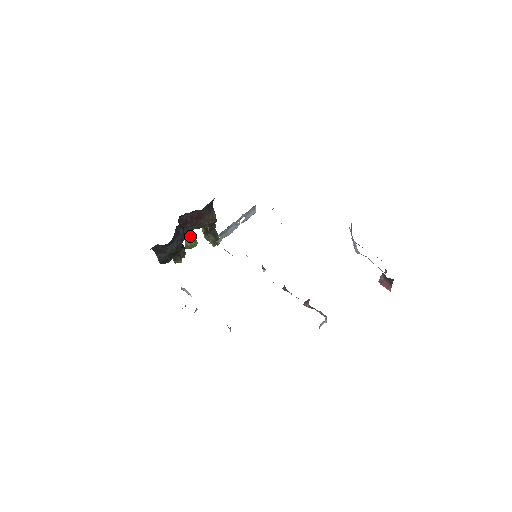
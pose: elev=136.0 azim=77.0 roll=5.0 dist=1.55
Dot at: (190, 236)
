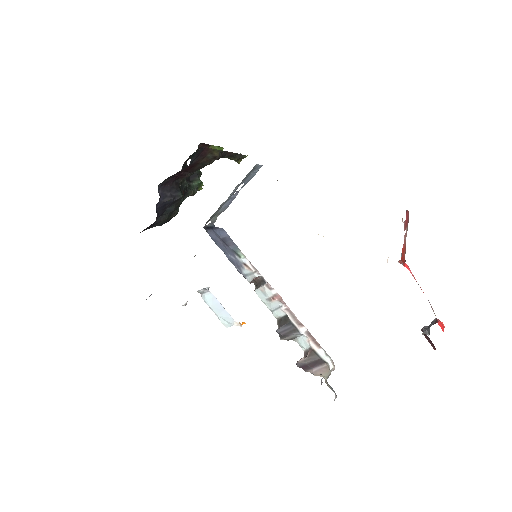
Dot at: occluded
